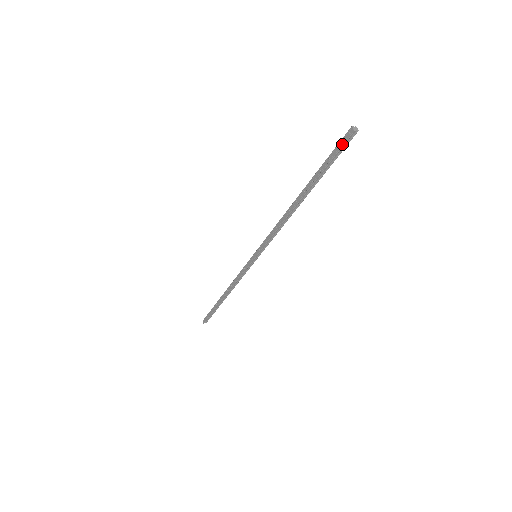
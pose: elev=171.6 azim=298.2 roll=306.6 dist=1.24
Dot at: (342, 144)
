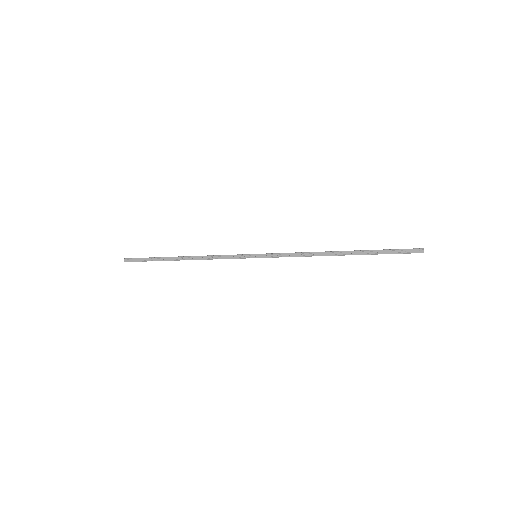
Dot at: (409, 252)
